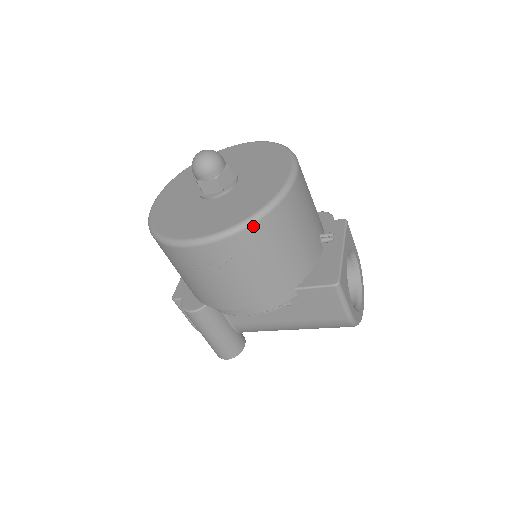
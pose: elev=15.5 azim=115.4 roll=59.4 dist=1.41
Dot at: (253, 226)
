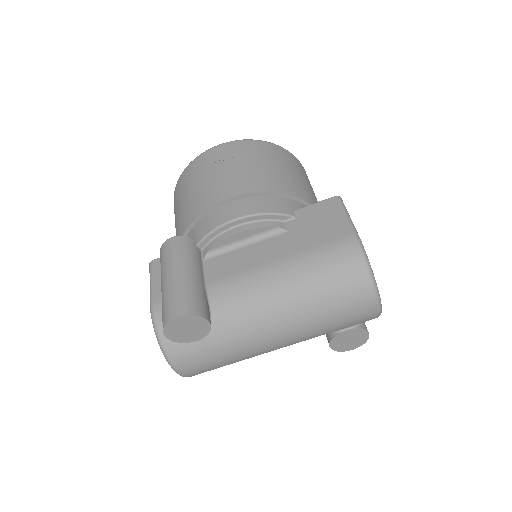
Dot at: (268, 143)
